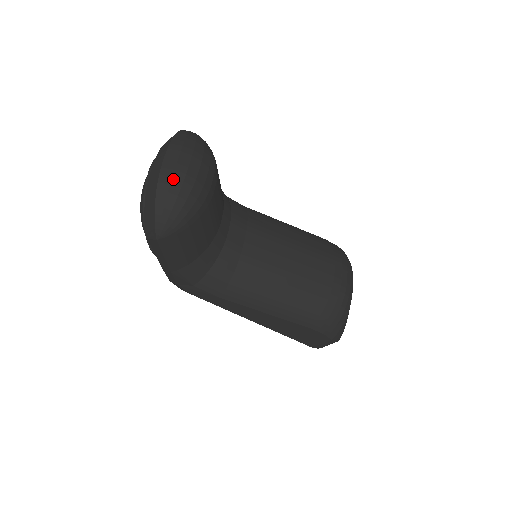
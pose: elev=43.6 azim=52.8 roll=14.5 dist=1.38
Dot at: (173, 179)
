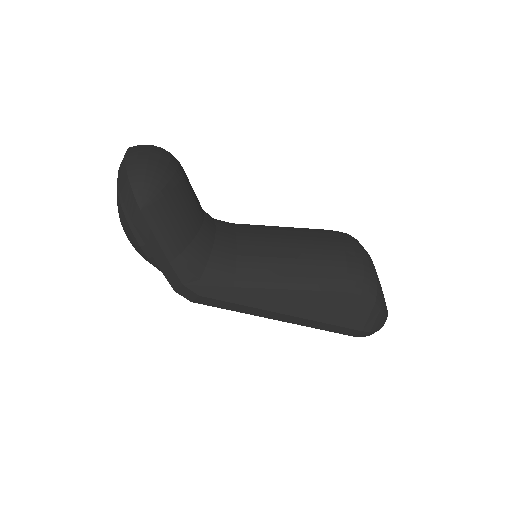
Dot at: (139, 156)
